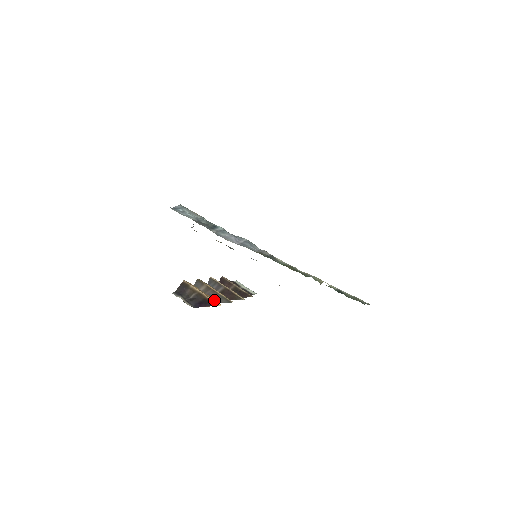
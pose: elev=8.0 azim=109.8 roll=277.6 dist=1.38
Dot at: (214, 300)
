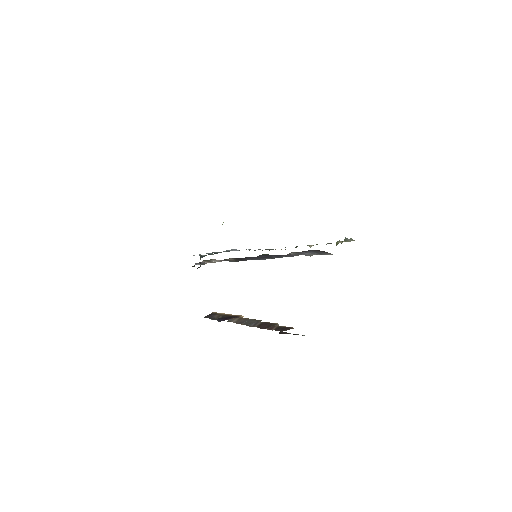
Dot at: (239, 315)
